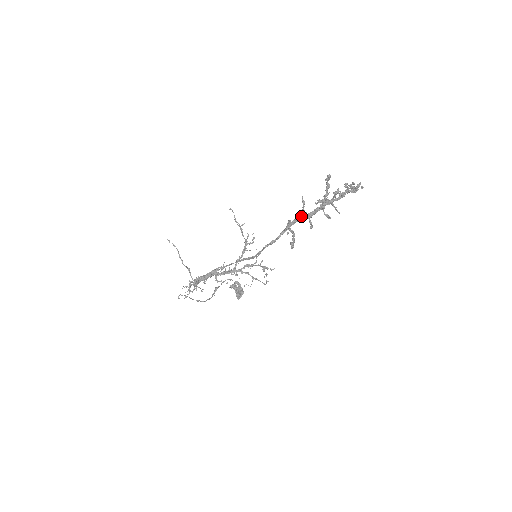
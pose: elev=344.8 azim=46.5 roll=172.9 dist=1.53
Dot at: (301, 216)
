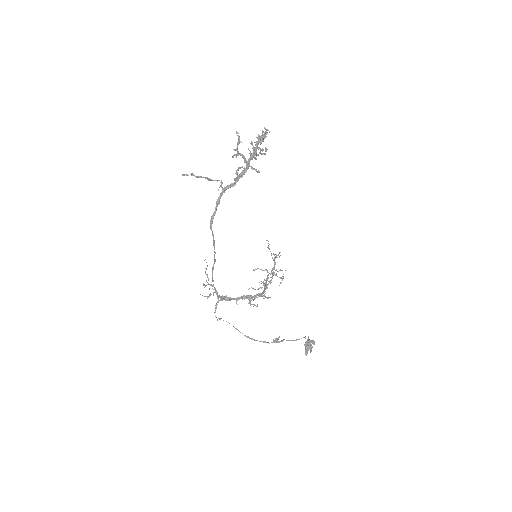
Dot at: occluded
